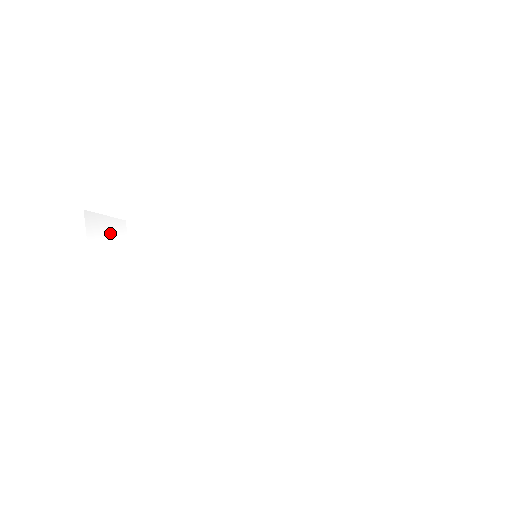
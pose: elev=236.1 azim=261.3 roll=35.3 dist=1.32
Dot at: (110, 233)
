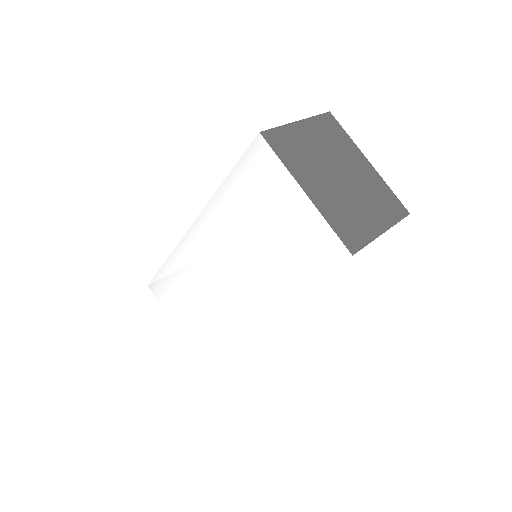
Dot at: (164, 295)
